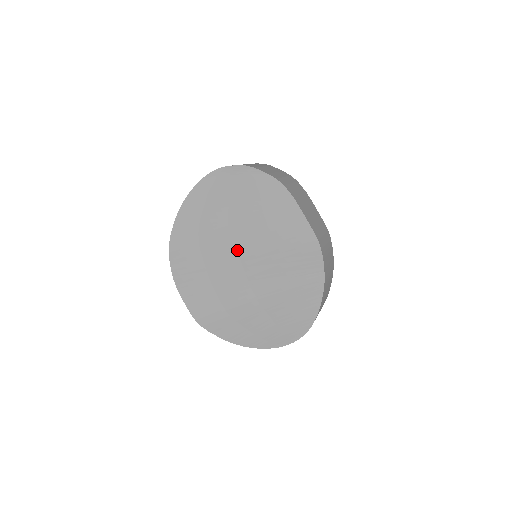
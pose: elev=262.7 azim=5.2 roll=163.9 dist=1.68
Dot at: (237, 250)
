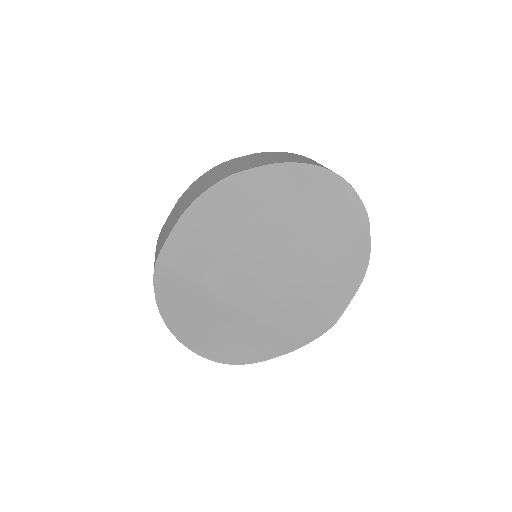
Dot at: (277, 259)
